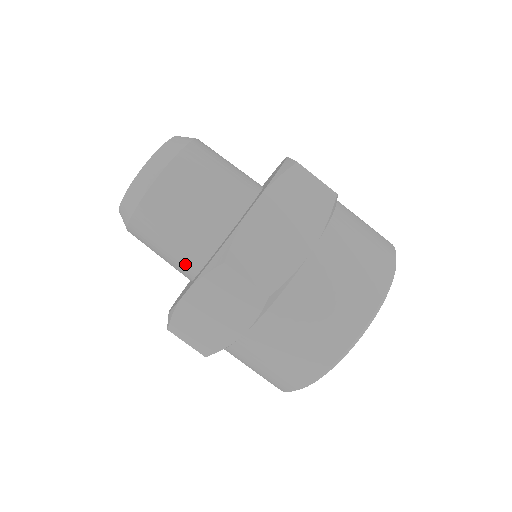
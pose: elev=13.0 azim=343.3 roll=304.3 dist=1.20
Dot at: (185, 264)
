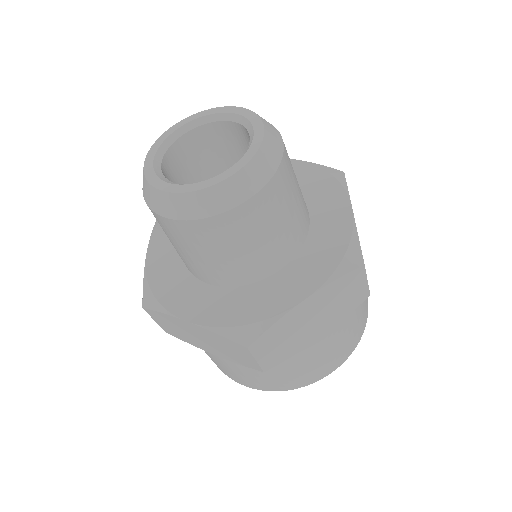
Dot at: (261, 266)
